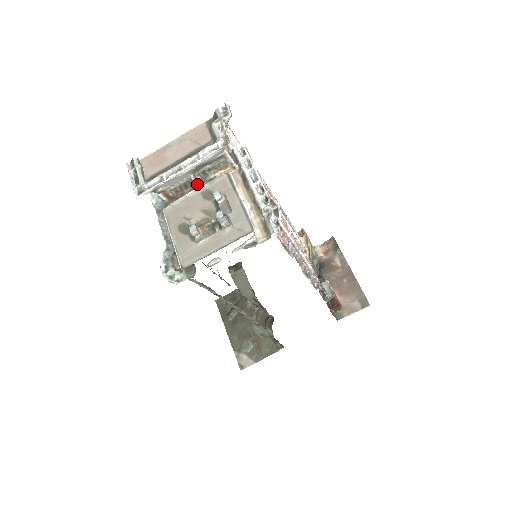
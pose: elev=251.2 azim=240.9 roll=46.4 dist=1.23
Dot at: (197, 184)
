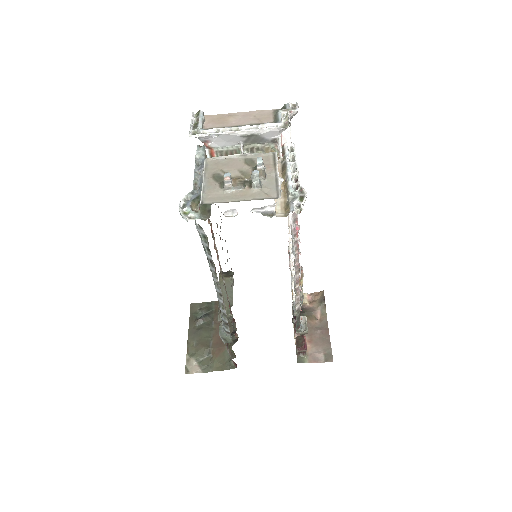
Dot at: occluded
